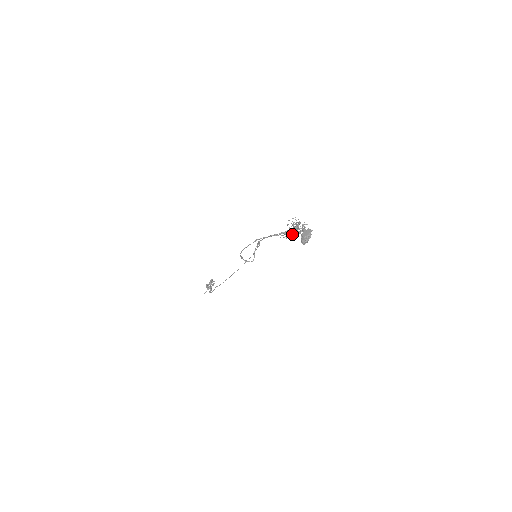
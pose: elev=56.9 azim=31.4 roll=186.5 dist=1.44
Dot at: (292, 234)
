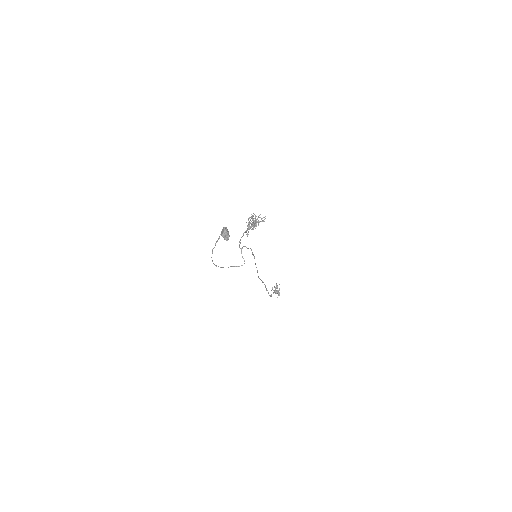
Dot at: occluded
